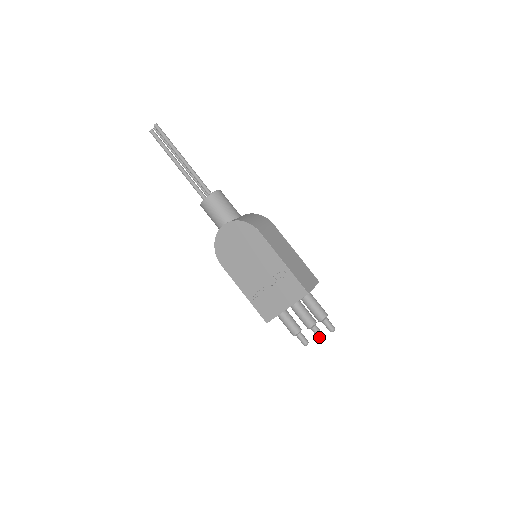
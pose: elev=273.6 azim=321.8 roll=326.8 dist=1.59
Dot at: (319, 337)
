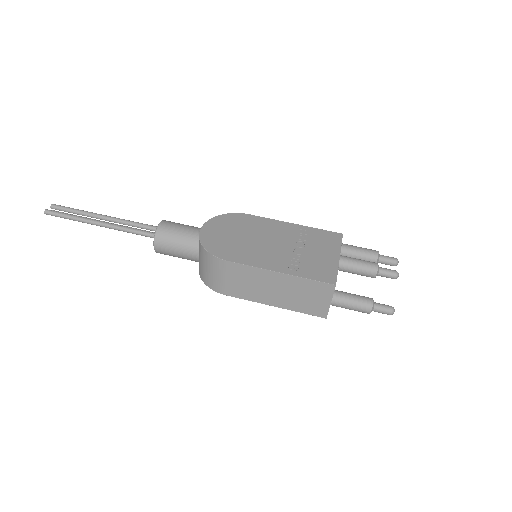
Dot at: (395, 271)
